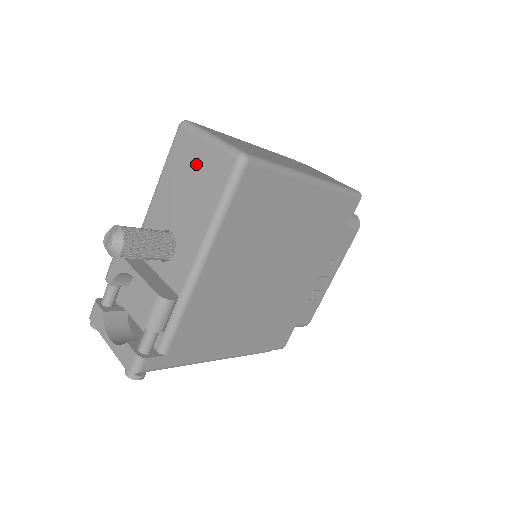
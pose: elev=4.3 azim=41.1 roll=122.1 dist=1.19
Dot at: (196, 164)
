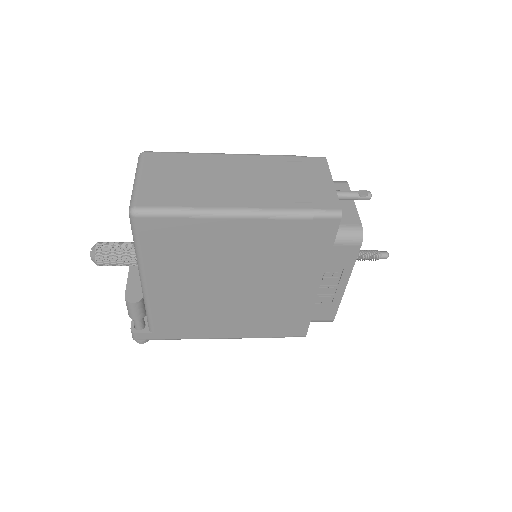
Dot at: occluded
